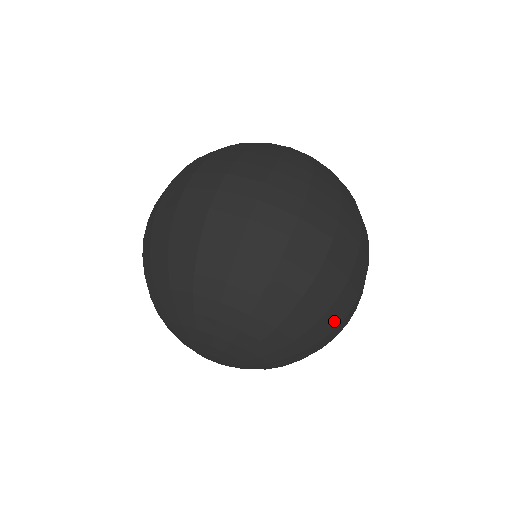
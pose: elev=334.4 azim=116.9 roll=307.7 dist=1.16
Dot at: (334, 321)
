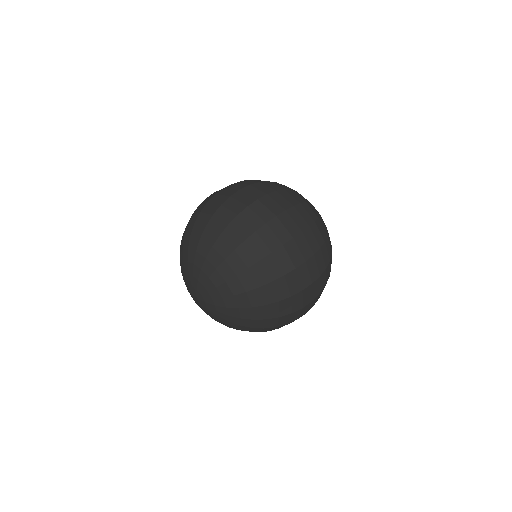
Dot at: (256, 253)
